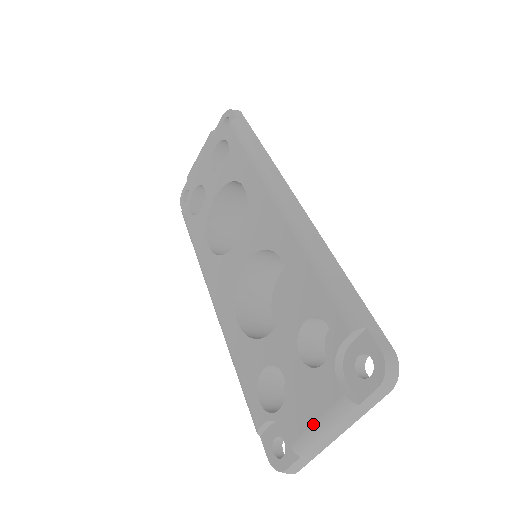
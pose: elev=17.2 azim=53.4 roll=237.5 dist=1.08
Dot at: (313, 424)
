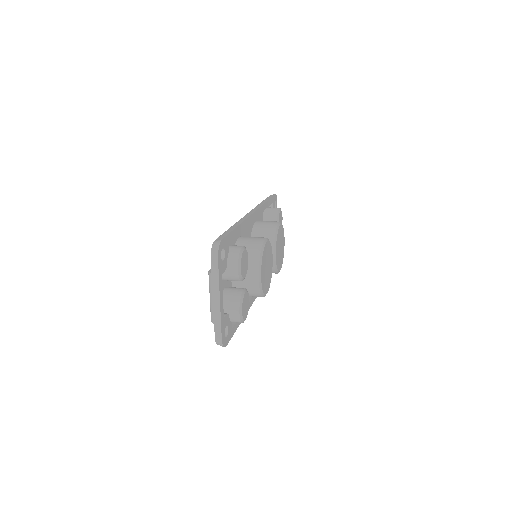
Dot at: (210, 298)
